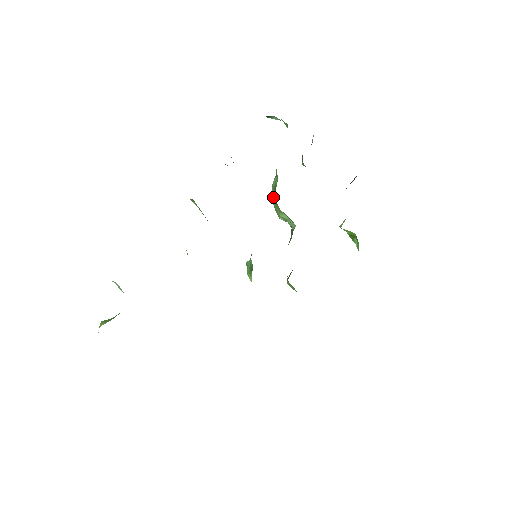
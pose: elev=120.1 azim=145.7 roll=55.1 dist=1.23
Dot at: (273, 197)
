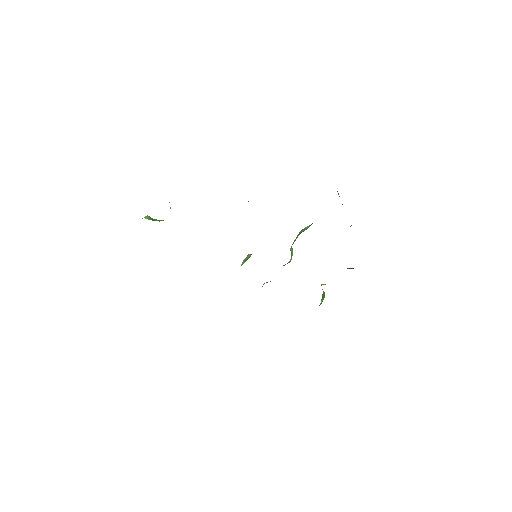
Dot at: (298, 234)
